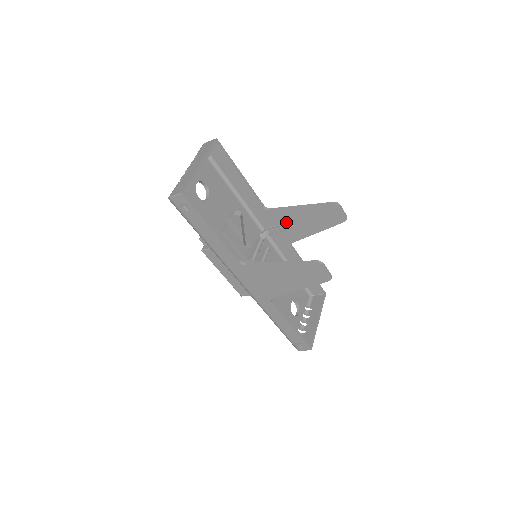
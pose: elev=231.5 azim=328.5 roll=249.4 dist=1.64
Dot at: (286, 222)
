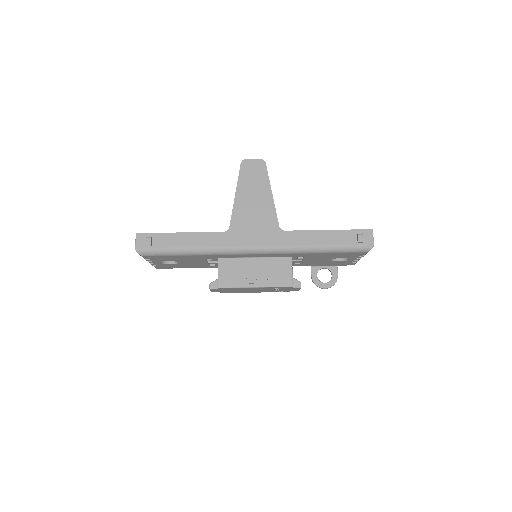
Dot at: occluded
